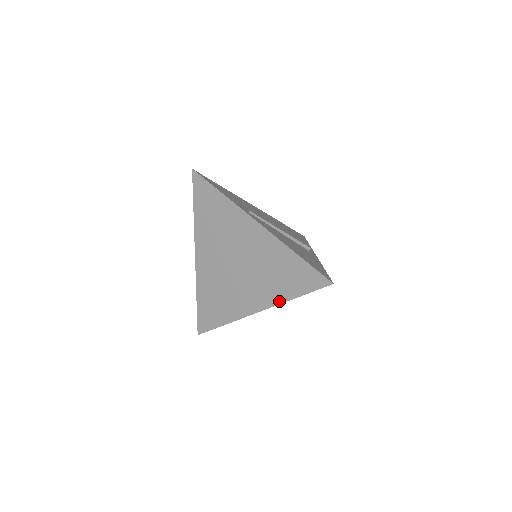
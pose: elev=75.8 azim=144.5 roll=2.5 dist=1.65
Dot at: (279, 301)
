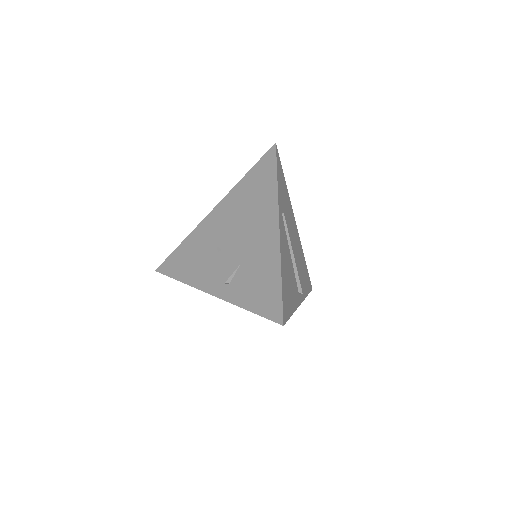
Dot at: (233, 300)
